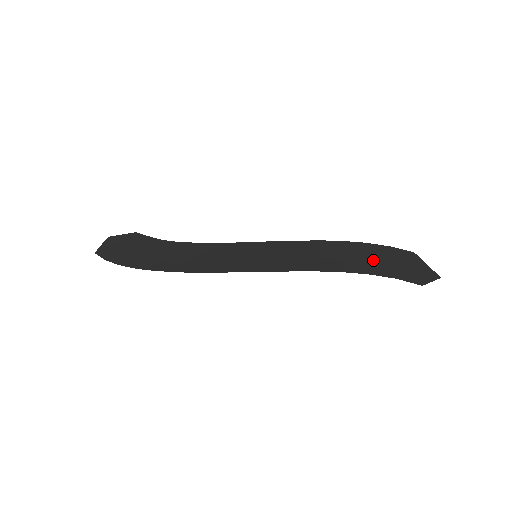
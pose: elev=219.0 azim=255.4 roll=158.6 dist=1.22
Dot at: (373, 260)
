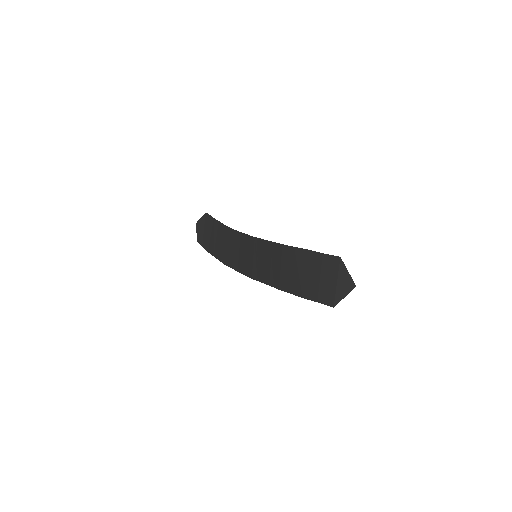
Dot at: (307, 278)
